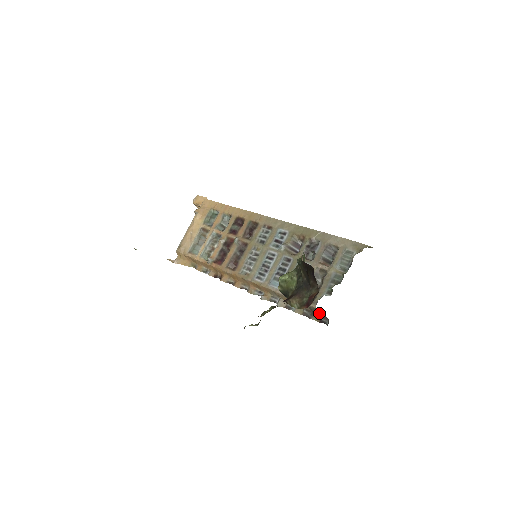
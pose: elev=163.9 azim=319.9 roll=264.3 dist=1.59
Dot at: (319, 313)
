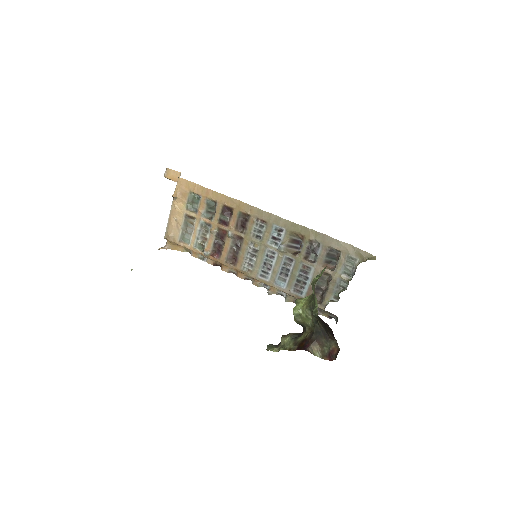
Dot at: (328, 312)
